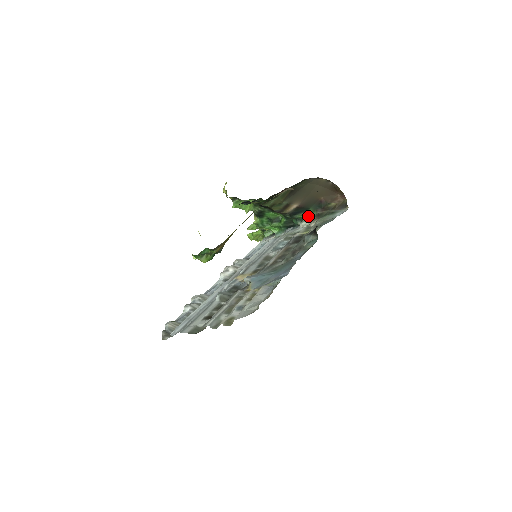
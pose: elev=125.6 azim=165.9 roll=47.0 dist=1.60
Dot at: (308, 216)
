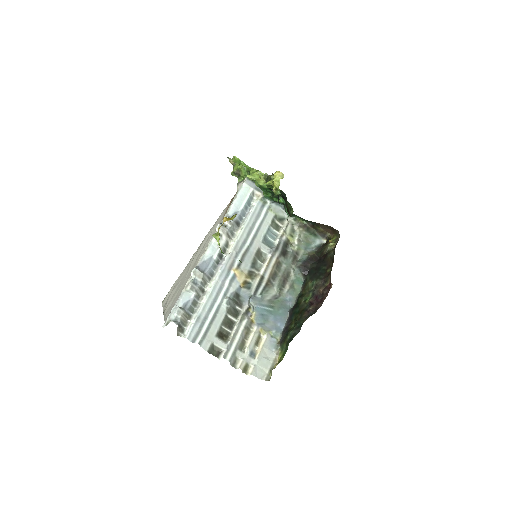
Dot at: (299, 219)
